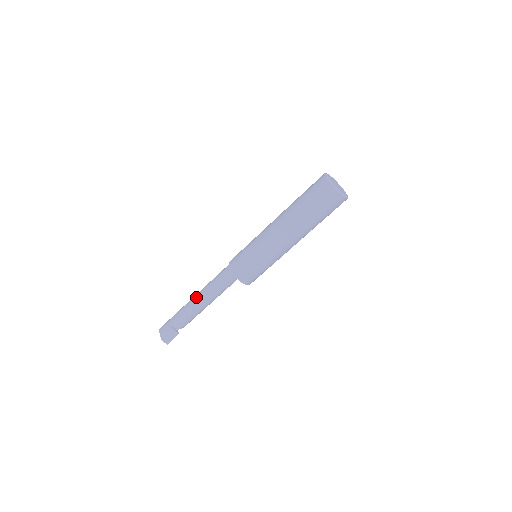
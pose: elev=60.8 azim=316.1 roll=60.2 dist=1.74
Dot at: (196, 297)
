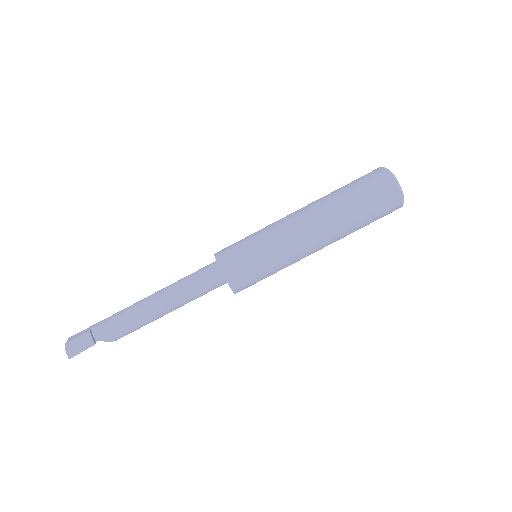
Dot at: (148, 296)
